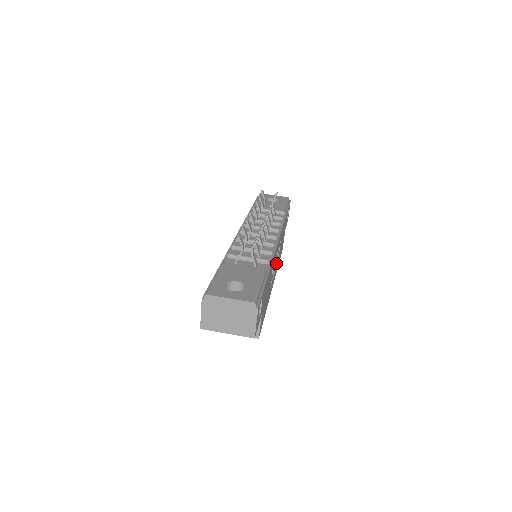
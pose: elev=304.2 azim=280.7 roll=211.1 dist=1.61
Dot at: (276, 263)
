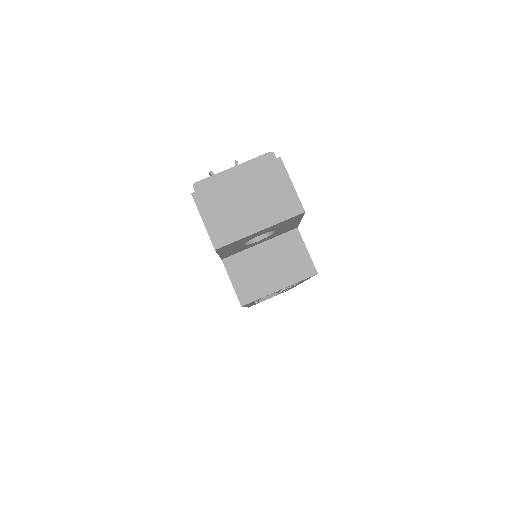
Dot at: occluded
